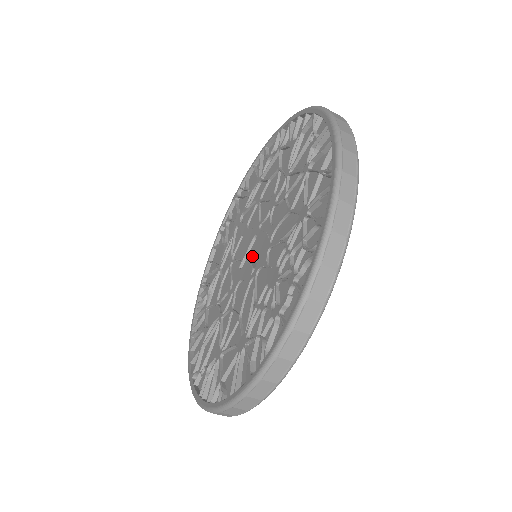
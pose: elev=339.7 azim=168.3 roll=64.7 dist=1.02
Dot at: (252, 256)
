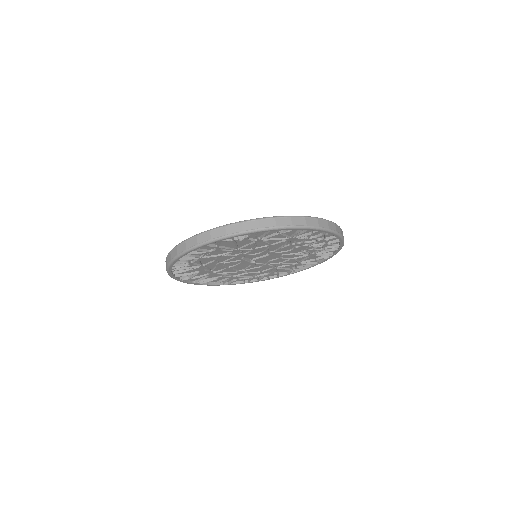
Dot at: occluded
